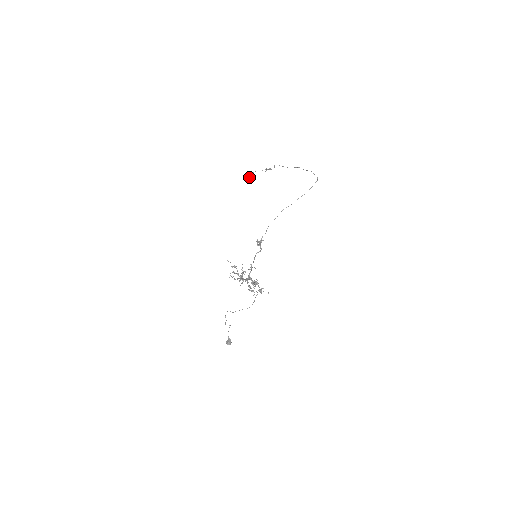
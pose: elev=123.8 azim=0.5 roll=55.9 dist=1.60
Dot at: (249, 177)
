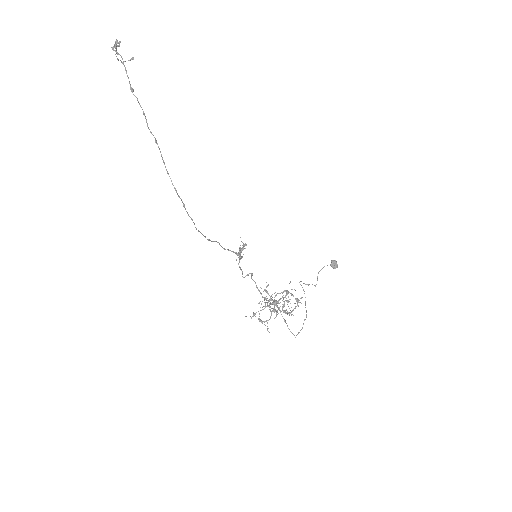
Dot at: occluded
